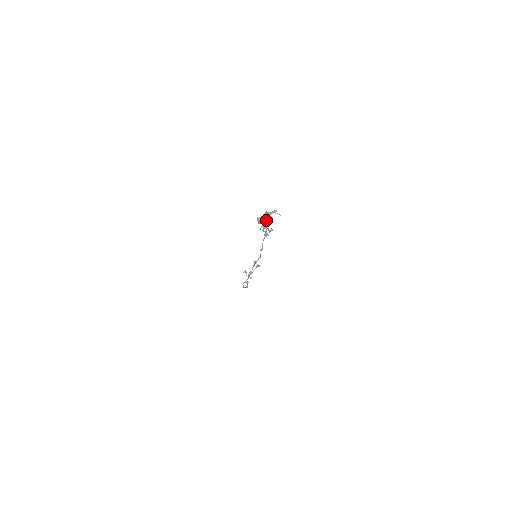
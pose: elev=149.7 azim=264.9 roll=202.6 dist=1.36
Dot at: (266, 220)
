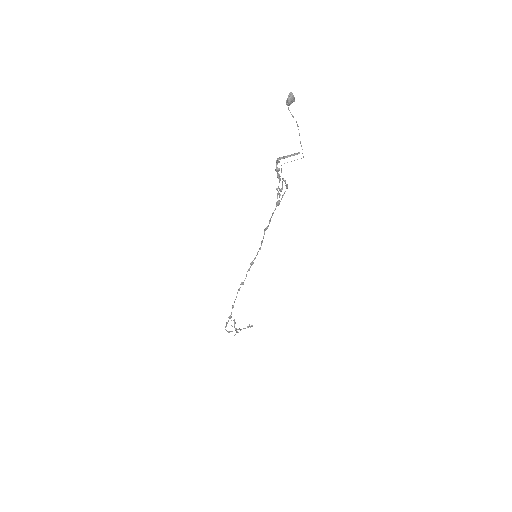
Dot at: (290, 99)
